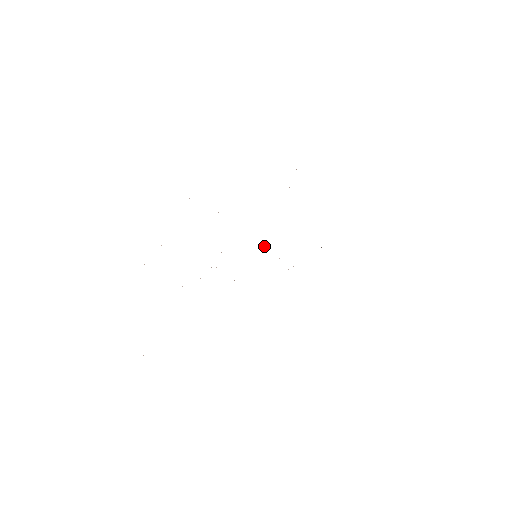
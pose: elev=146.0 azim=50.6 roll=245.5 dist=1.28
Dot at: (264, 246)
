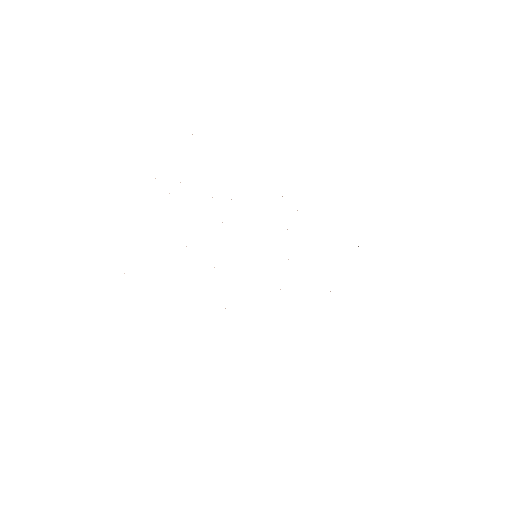
Dot at: occluded
